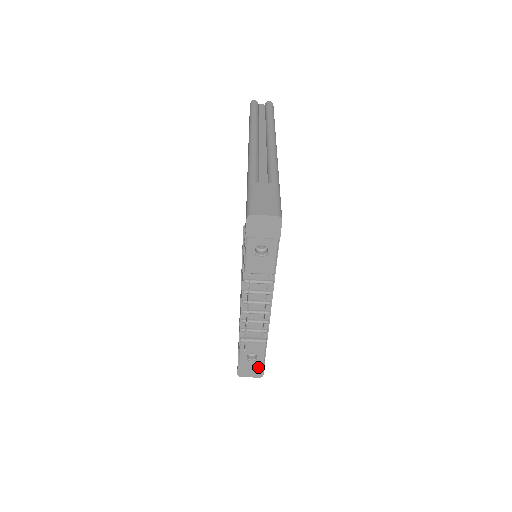
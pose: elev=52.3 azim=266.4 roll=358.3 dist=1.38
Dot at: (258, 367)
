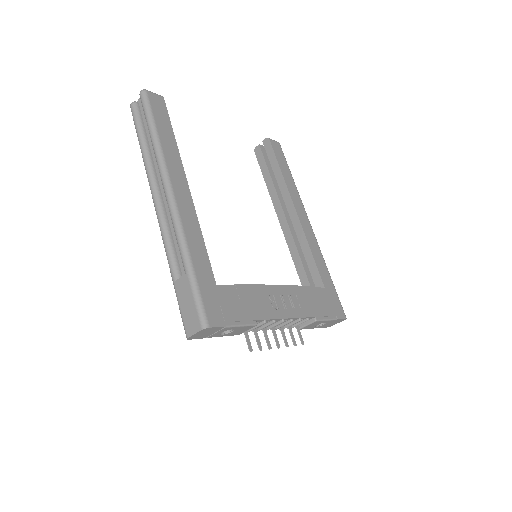
Dot at: (335, 321)
